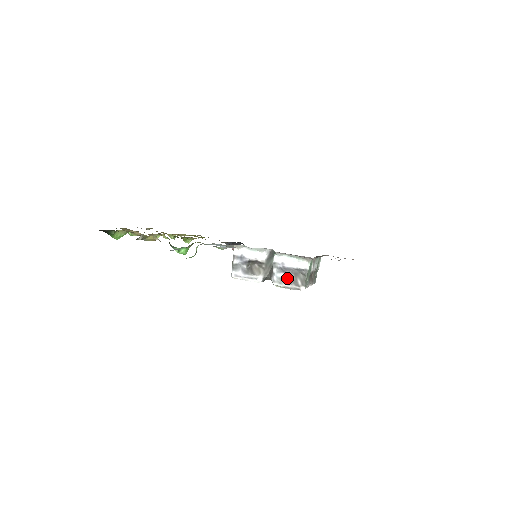
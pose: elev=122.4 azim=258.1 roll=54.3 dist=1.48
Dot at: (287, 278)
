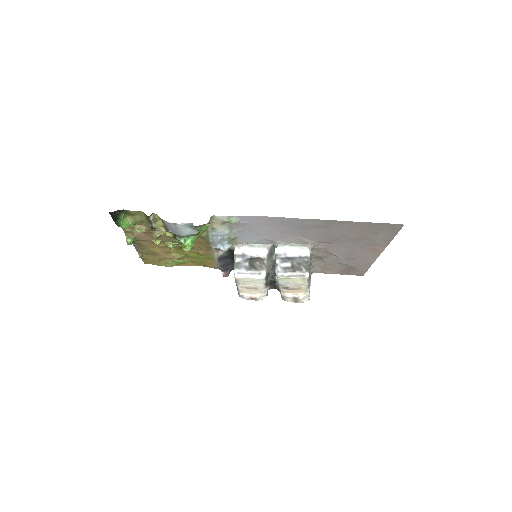
Dot at: (291, 267)
